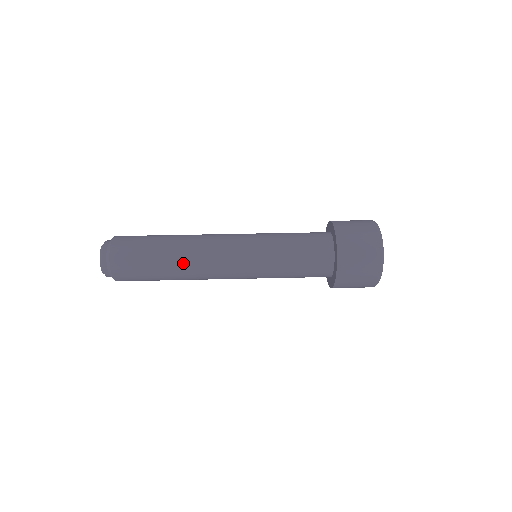
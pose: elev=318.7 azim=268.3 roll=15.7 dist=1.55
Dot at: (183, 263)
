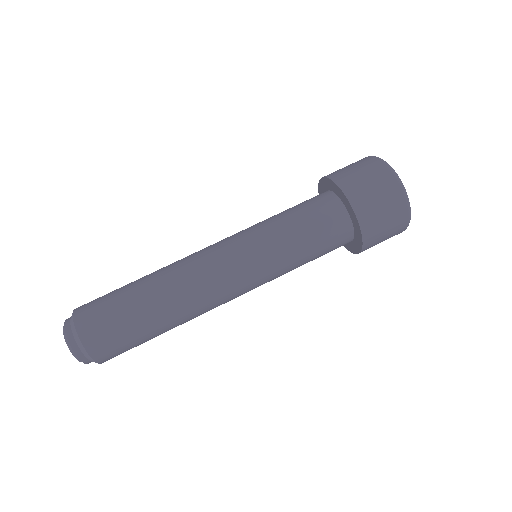
Dot at: (171, 295)
